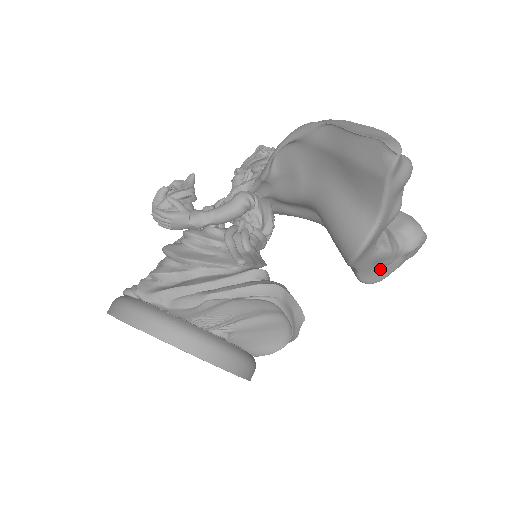
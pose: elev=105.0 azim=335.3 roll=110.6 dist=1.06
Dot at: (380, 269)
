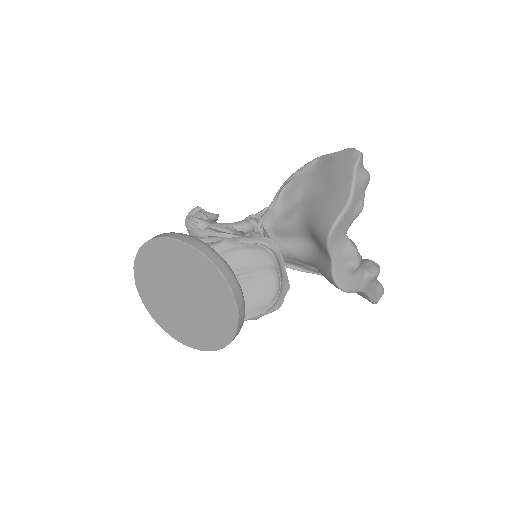
Dot at: (349, 276)
